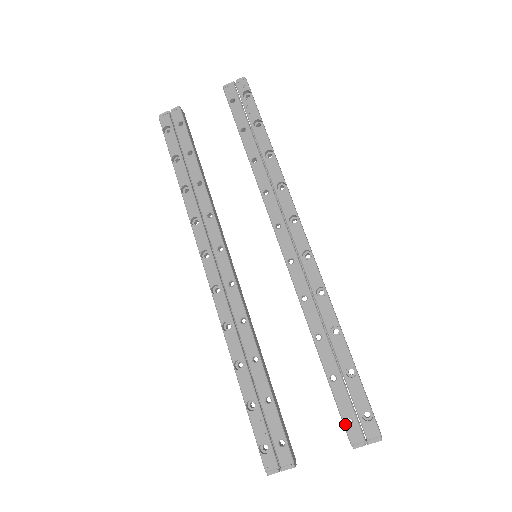
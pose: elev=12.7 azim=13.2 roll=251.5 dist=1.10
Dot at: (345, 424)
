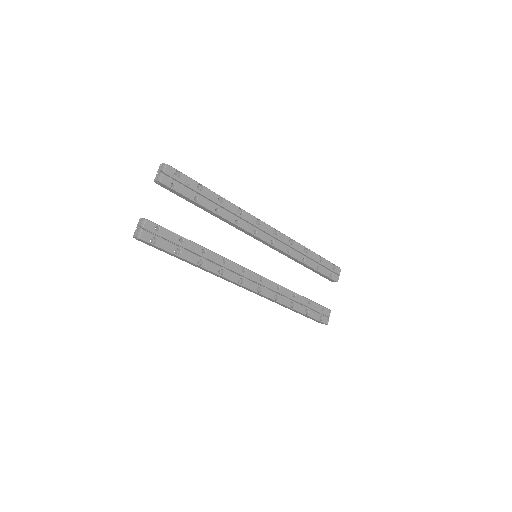
Dot at: (331, 278)
